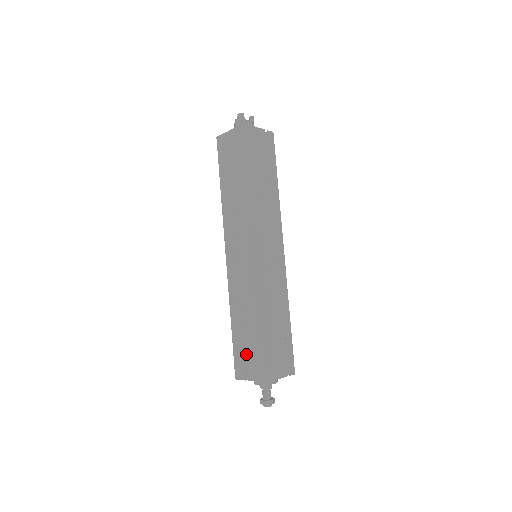
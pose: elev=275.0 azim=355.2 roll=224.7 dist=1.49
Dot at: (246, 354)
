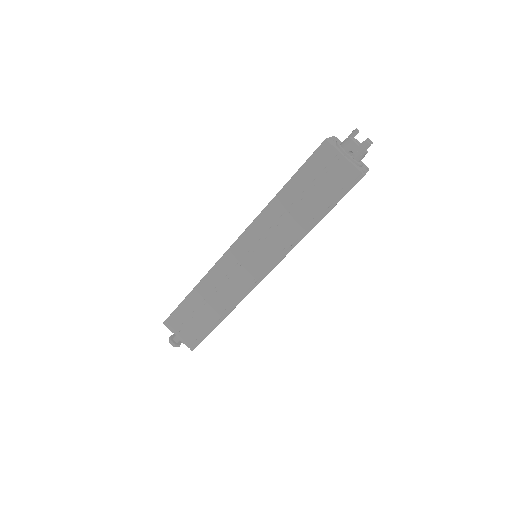
Dot at: (189, 322)
